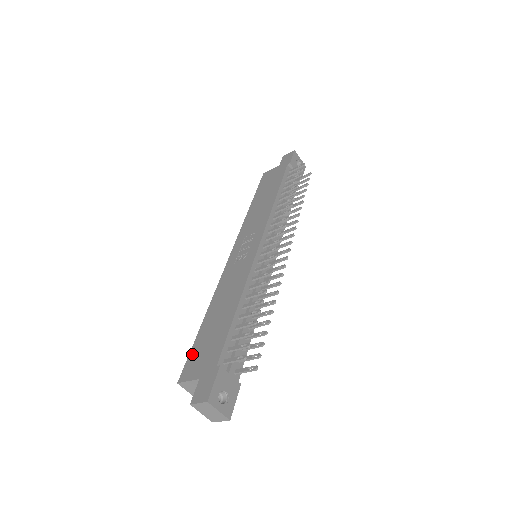
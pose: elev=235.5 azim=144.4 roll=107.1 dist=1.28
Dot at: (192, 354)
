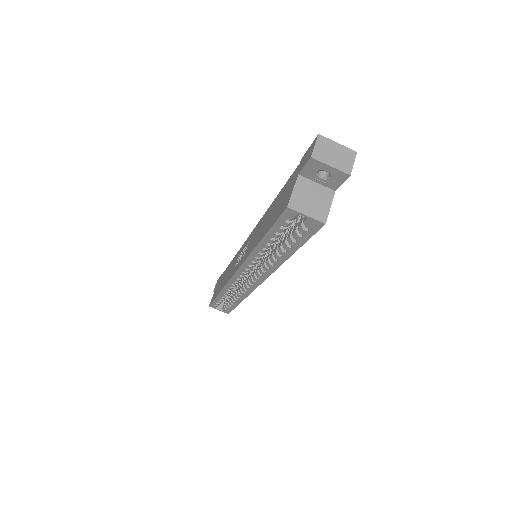
Dot at: (276, 217)
